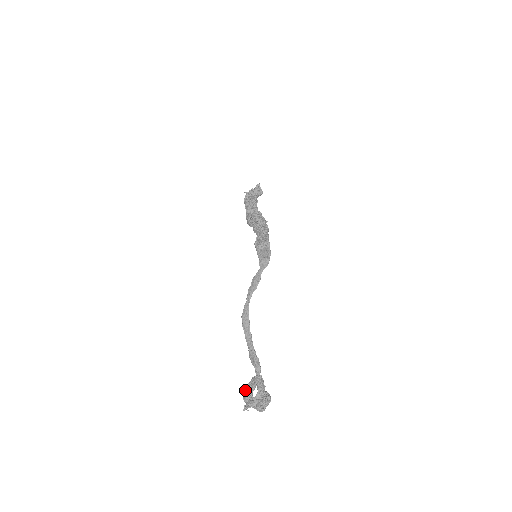
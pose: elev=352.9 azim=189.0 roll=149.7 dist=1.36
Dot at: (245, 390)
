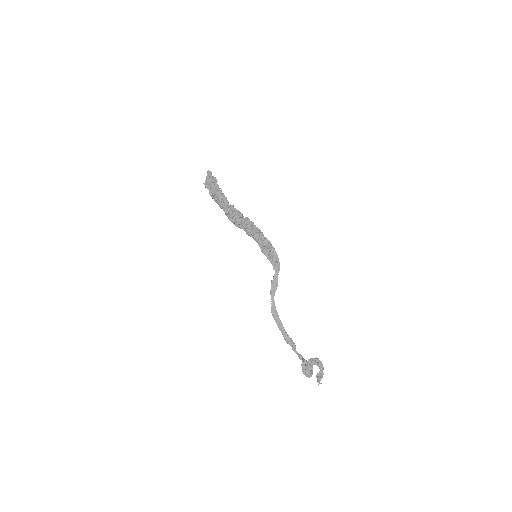
Dot at: (305, 369)
